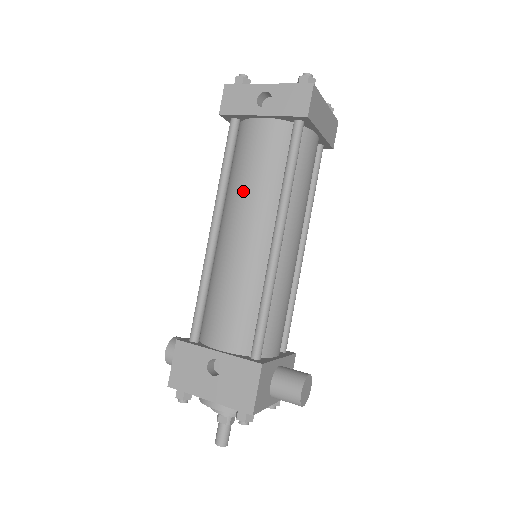
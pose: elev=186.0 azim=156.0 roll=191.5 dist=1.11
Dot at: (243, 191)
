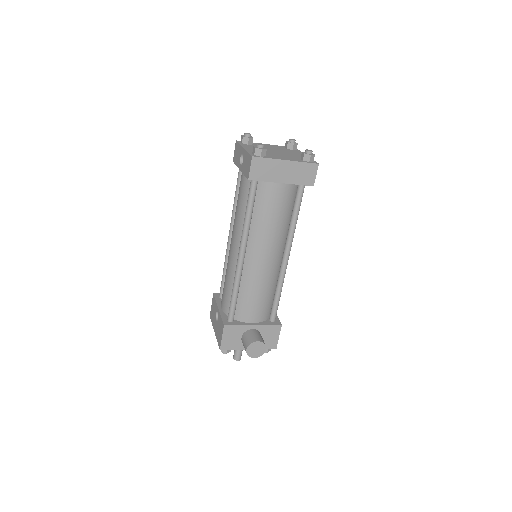
Dot at: (235, 217)
